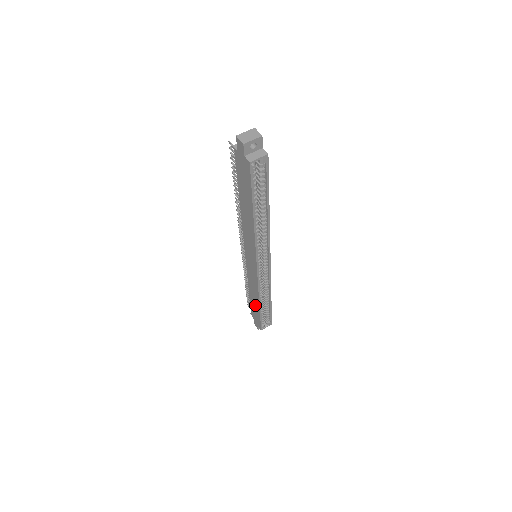
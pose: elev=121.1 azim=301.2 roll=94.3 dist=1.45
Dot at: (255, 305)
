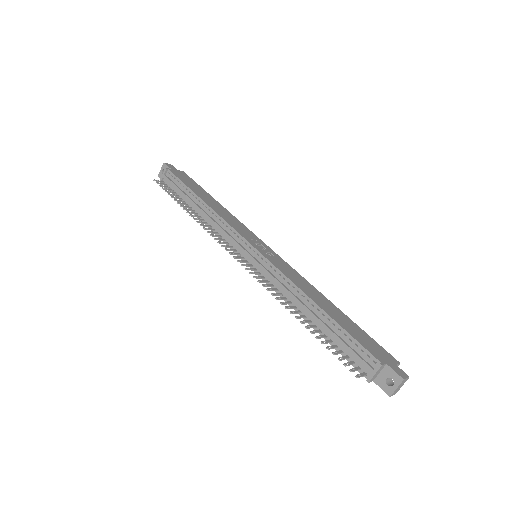
Dot at: occluded
